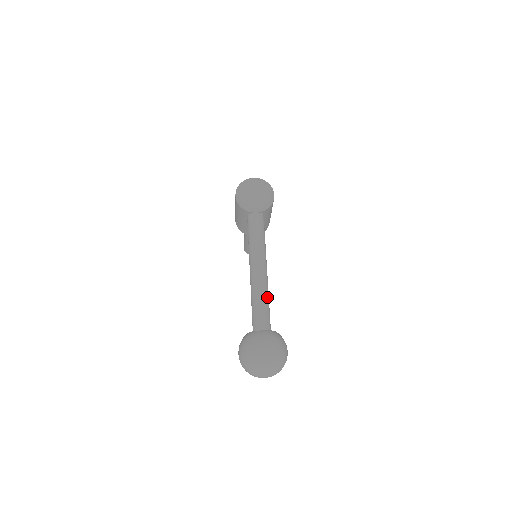
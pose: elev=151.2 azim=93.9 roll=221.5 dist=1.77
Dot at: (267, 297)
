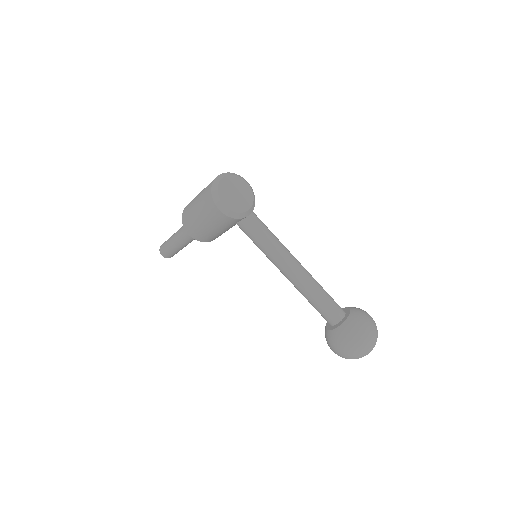
Dot at: (320, 285)
